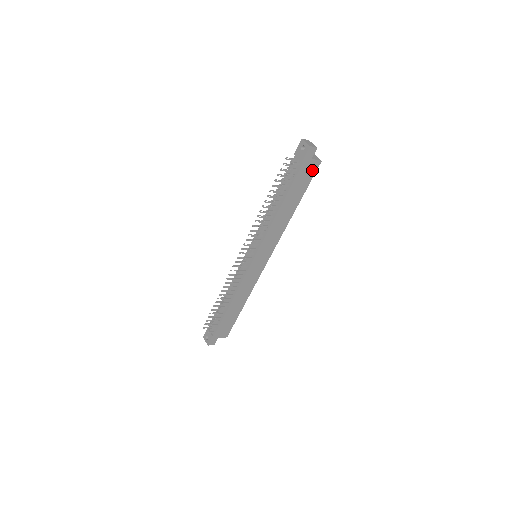
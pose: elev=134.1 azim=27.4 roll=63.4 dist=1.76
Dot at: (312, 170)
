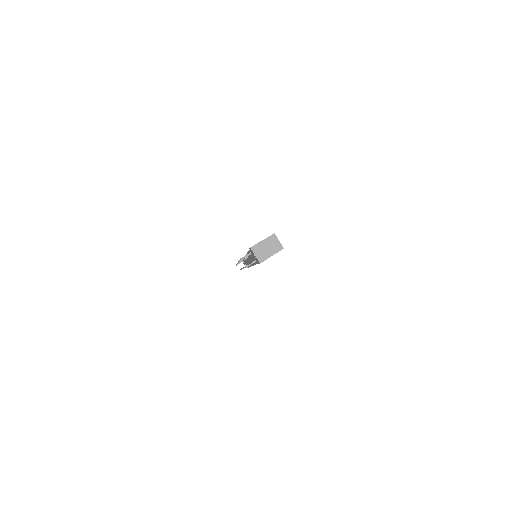
Dot at: occluded
